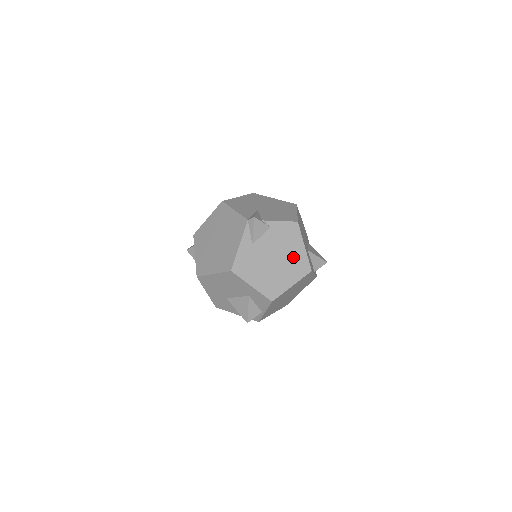
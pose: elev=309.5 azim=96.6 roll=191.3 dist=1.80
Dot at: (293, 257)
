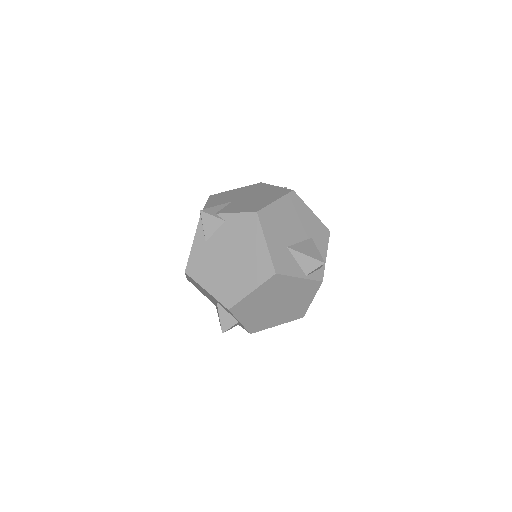
Dot at: (252, 256)
